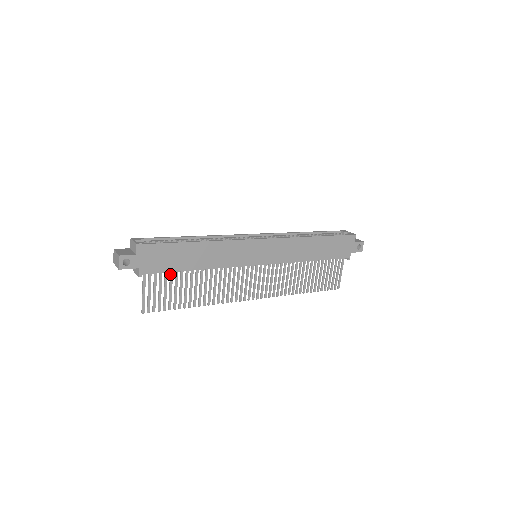
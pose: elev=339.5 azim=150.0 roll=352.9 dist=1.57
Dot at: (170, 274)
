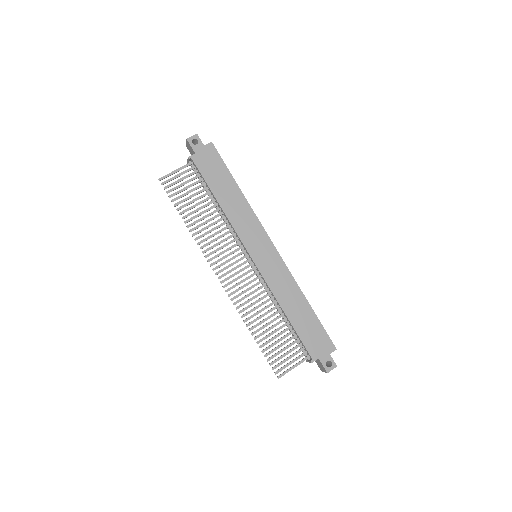
Dot at: (202, 184)
